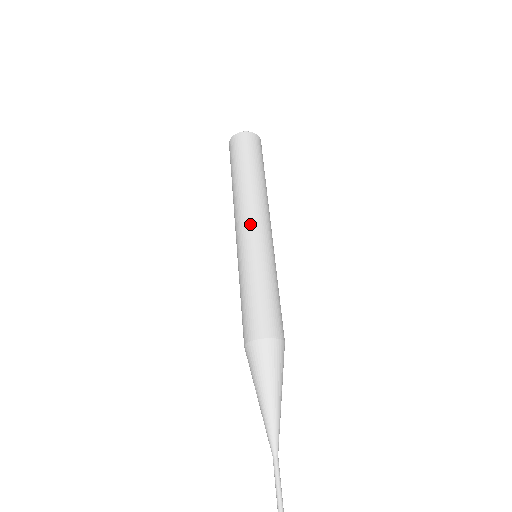
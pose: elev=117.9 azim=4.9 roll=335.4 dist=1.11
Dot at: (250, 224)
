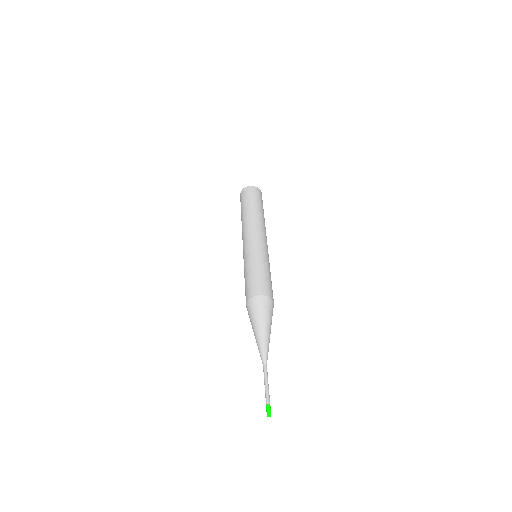
Dot at: (259, 235)
